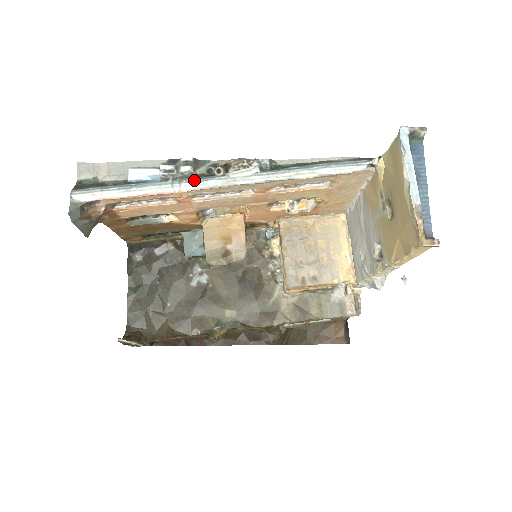
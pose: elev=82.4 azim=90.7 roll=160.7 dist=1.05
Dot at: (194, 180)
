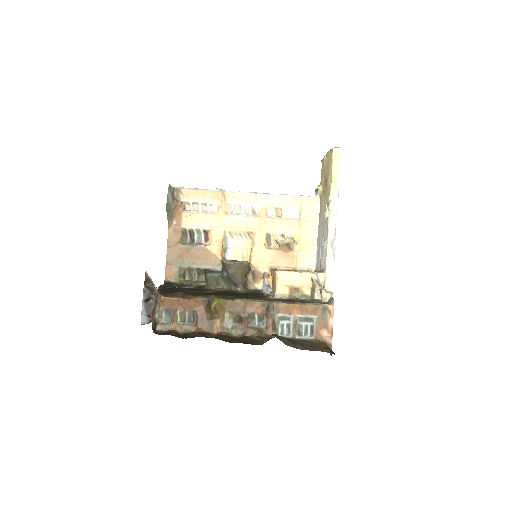
Dot at: (232, 192)
